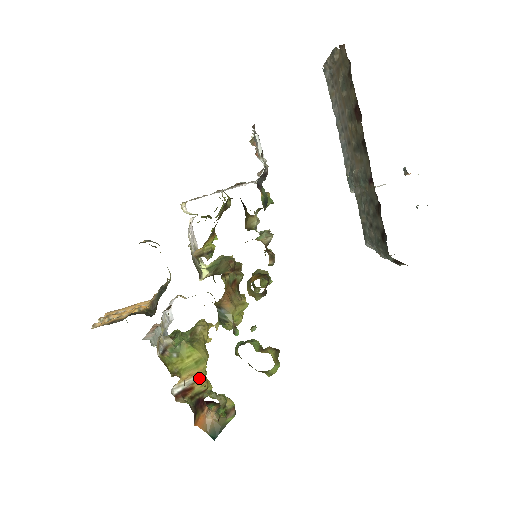
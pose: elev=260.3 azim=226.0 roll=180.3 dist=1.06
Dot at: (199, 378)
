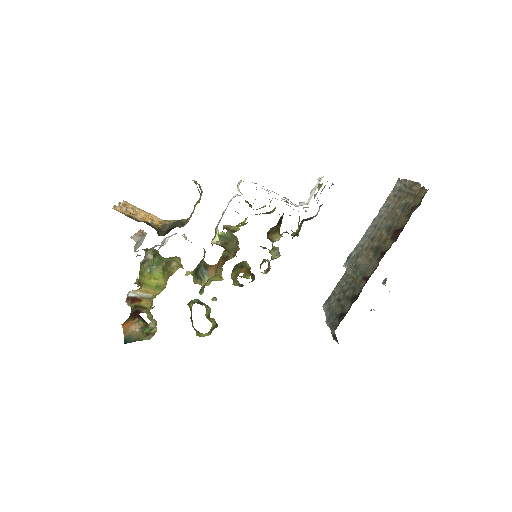
Dot at: (150, 297)
